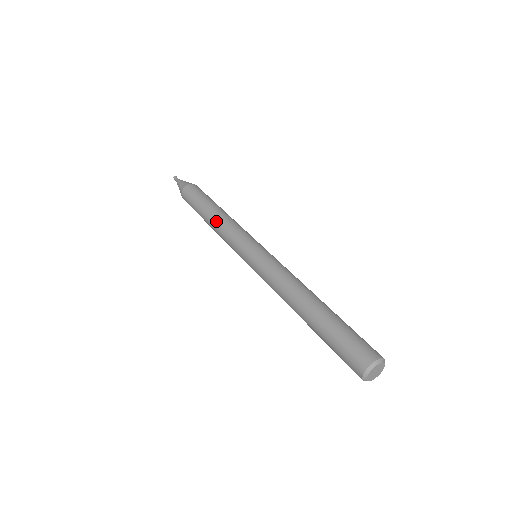
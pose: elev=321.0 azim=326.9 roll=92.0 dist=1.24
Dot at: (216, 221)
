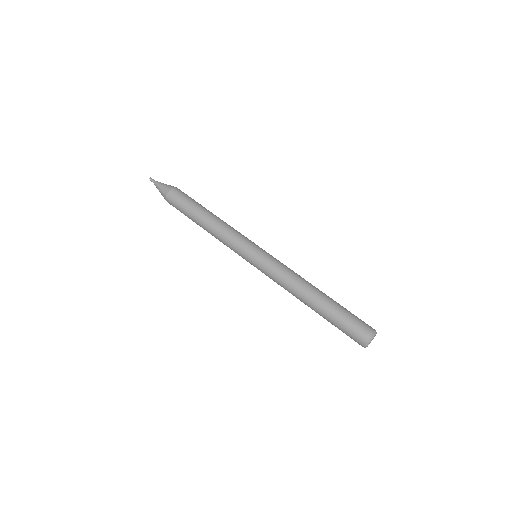
Dot at: (216, 222)
